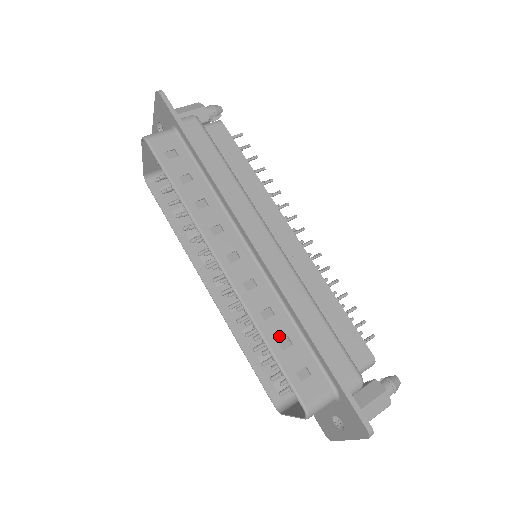
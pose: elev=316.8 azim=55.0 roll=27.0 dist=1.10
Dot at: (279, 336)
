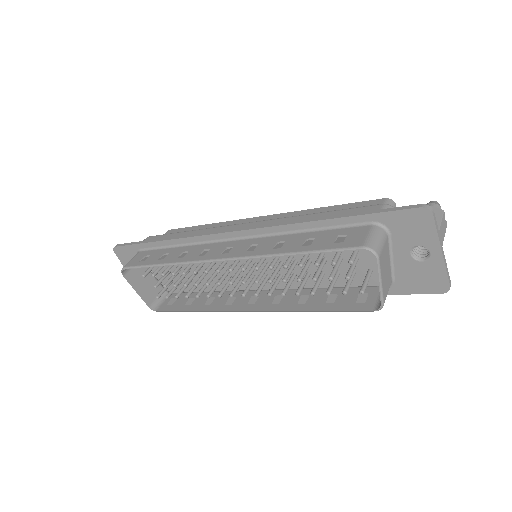
Dot at: (300, 244)
